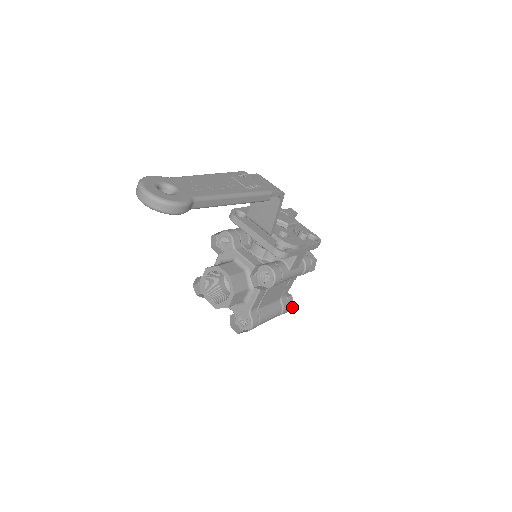
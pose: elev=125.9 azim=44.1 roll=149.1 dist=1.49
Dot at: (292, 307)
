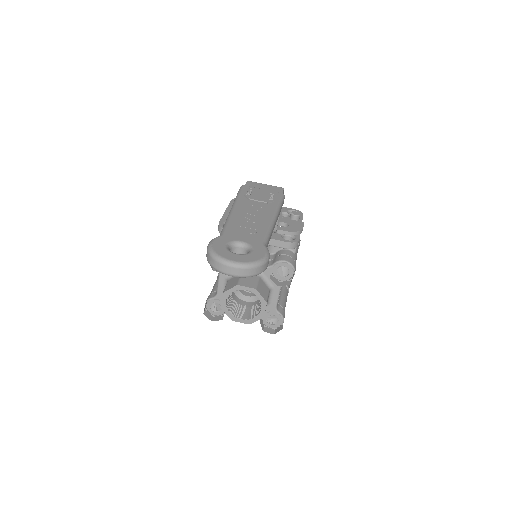
Dot at: occluded
